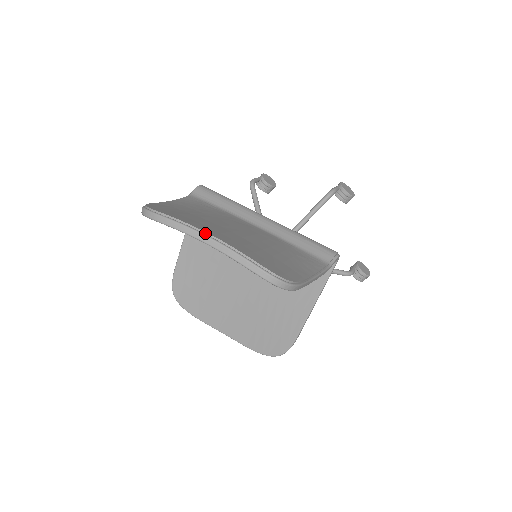
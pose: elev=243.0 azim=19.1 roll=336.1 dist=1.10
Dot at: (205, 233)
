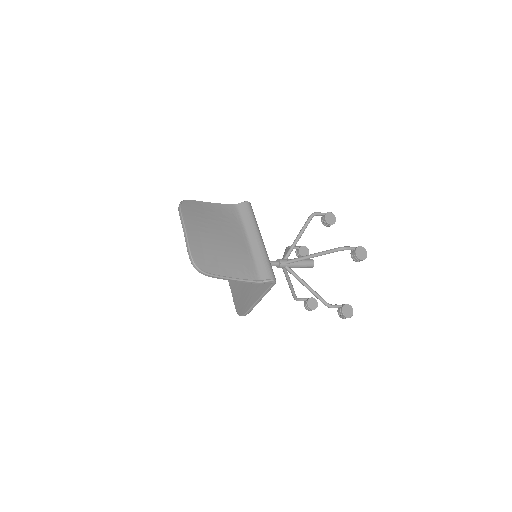
Dot at: (186, 227)
